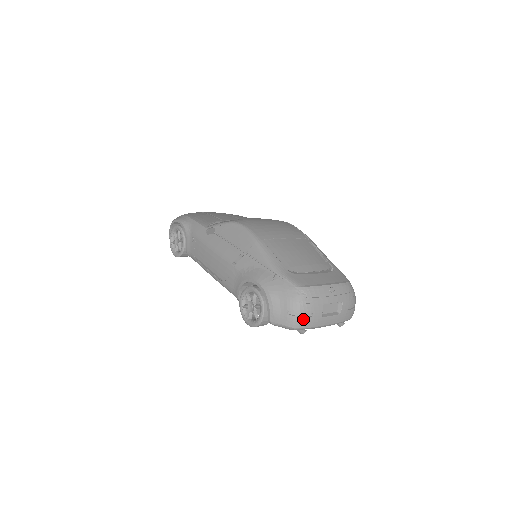
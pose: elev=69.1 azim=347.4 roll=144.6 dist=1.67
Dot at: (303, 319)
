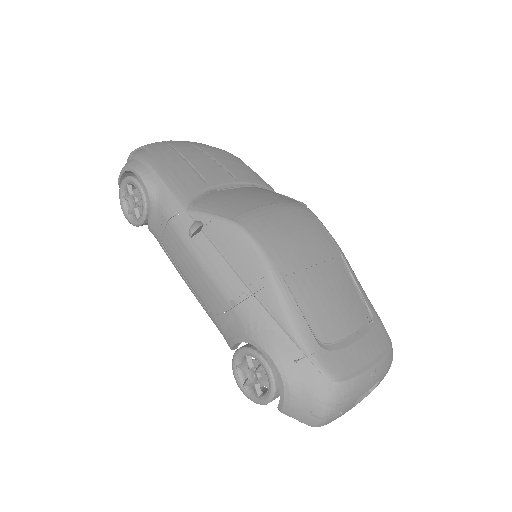
Dot at: (329, 420)
